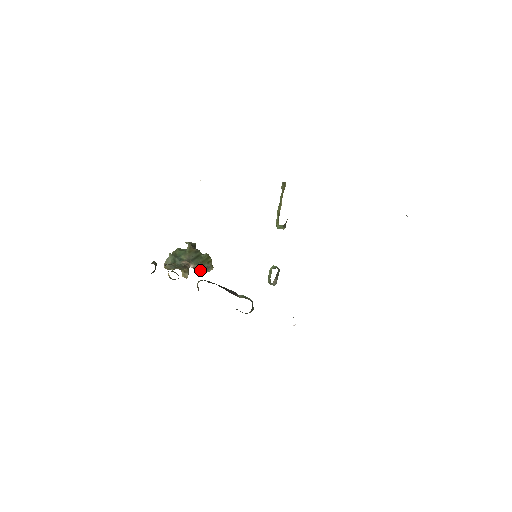
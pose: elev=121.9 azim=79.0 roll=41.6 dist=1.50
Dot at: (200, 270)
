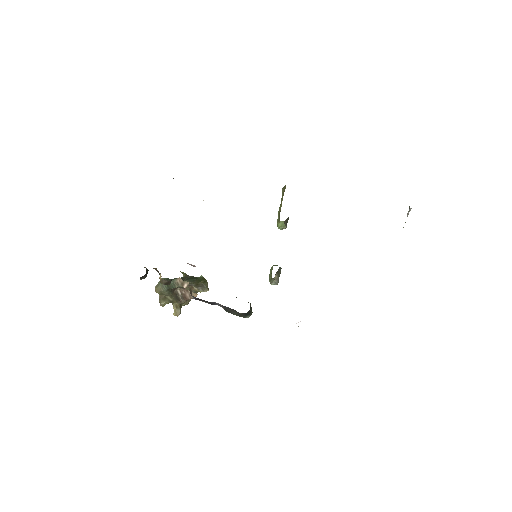
Dot at: (194, 285)
